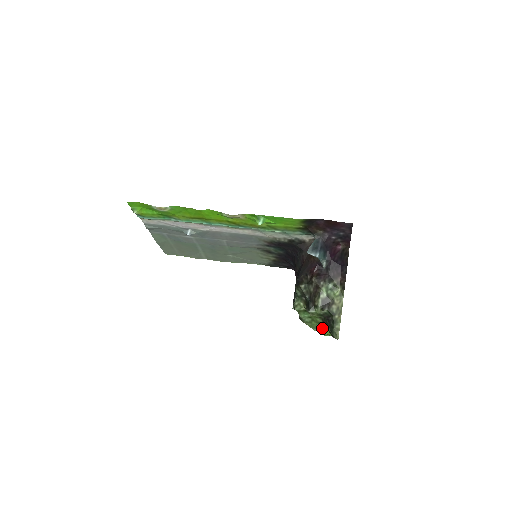
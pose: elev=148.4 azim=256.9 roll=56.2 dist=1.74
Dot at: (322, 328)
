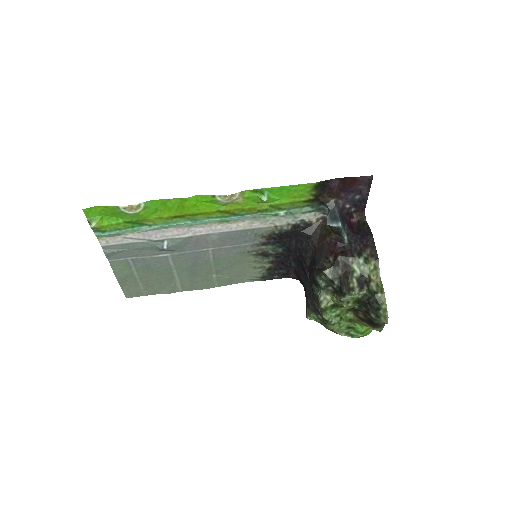
Dot at: (352, 328)
